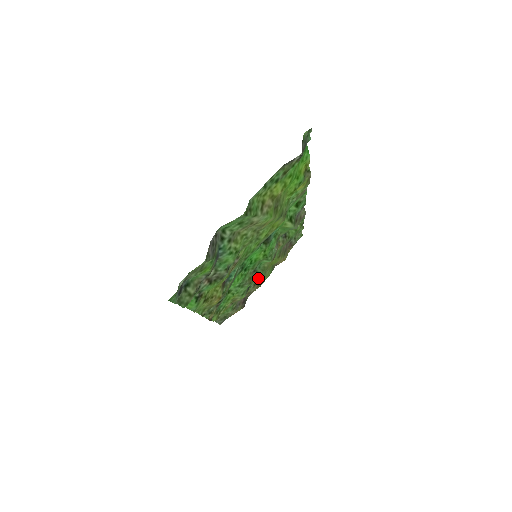
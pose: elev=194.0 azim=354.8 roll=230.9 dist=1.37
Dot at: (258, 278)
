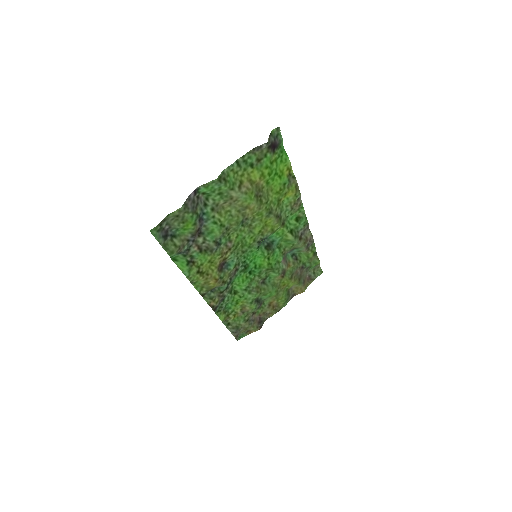
Dot at: (268, 292)
